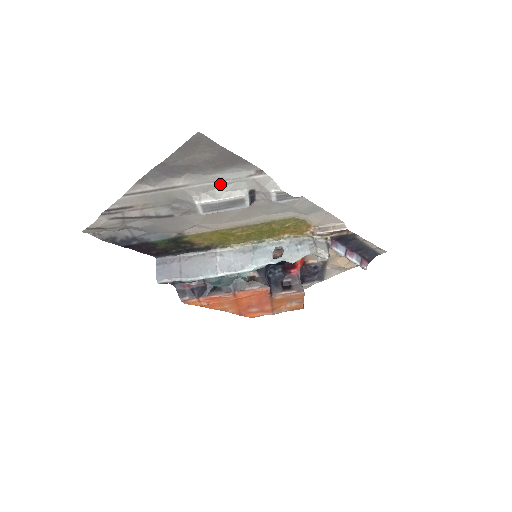
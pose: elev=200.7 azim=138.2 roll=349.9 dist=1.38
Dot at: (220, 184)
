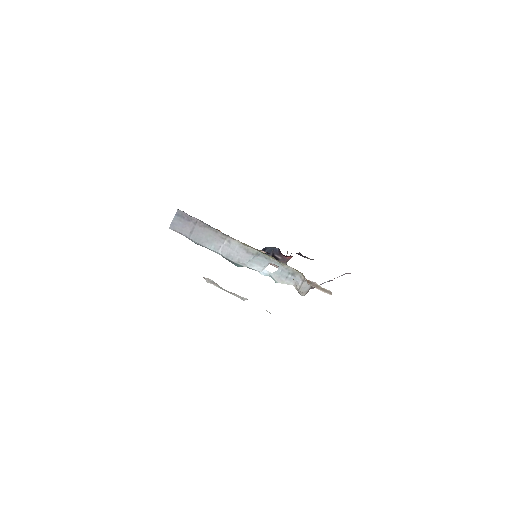
Dot at: occluded
